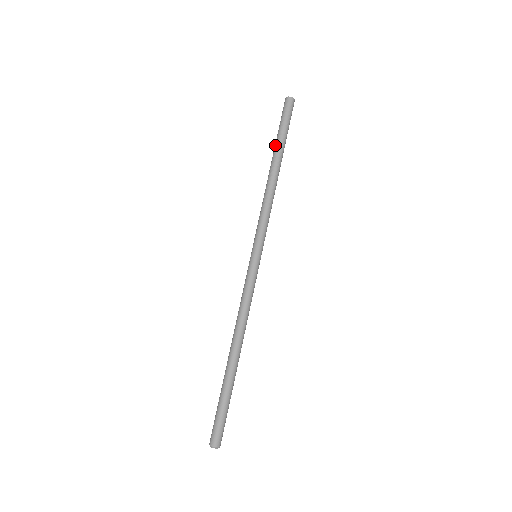
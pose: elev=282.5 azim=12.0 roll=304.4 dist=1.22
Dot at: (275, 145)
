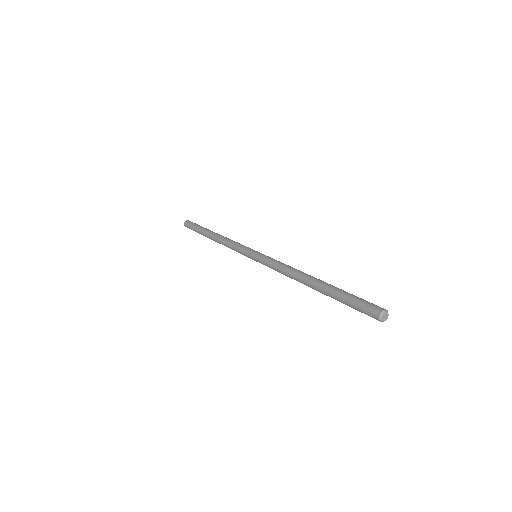
Dot at: (203, 230)
